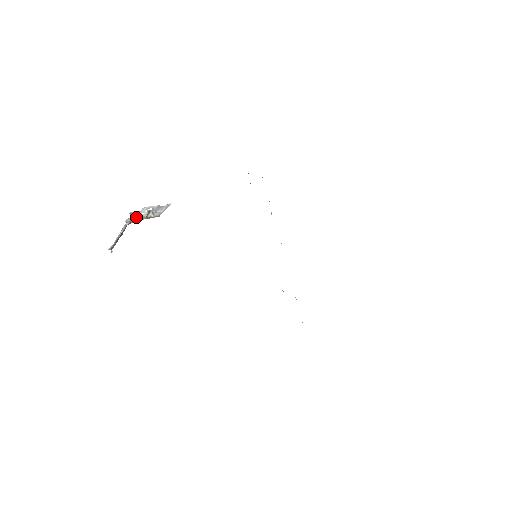
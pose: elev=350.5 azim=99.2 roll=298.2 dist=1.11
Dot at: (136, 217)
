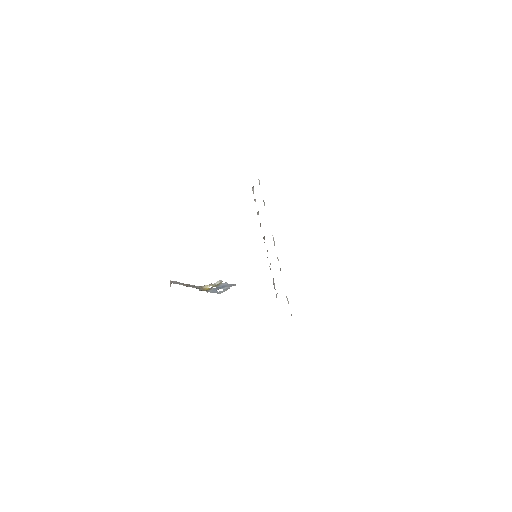
Dot at: (206, 285)
